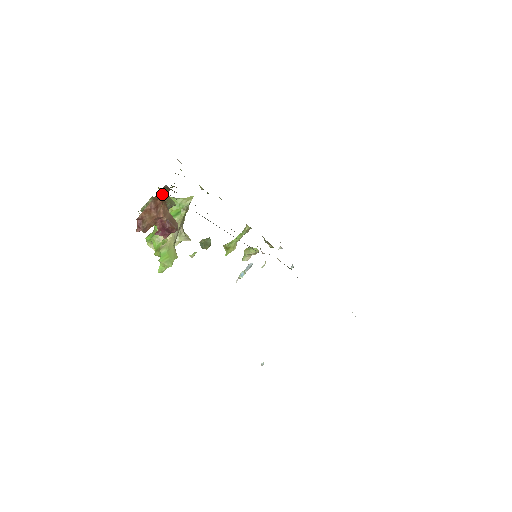
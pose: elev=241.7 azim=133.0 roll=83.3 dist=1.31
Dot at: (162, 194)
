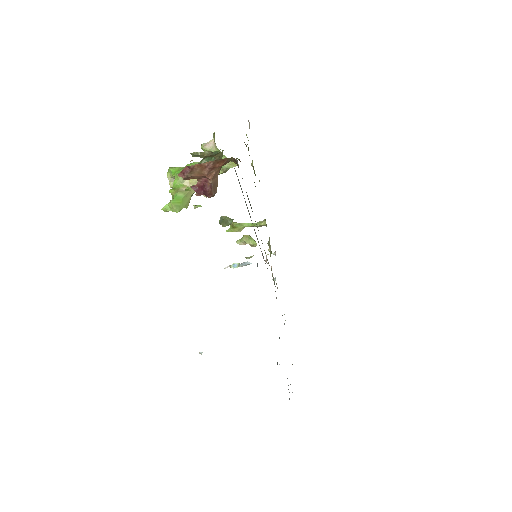
Dot at: (226, 161)
